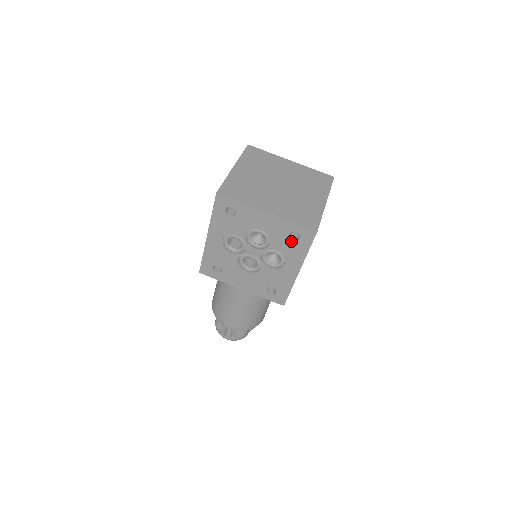
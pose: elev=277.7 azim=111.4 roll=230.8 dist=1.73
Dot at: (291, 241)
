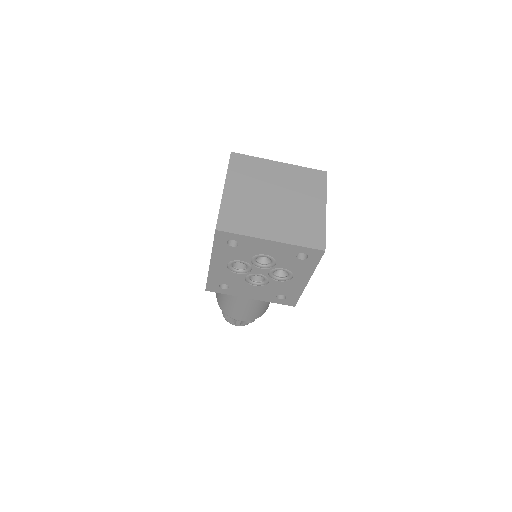
Dot at: (298, 260)
